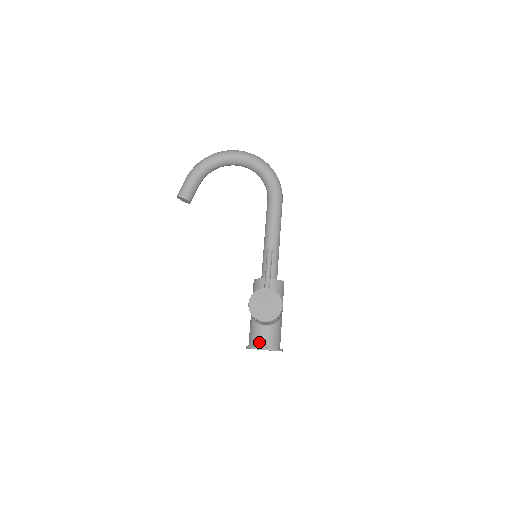
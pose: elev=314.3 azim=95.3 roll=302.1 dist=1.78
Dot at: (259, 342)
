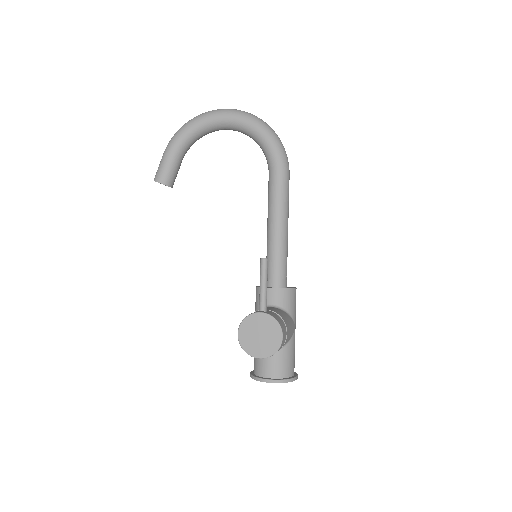
Dot at: (263, 372)
